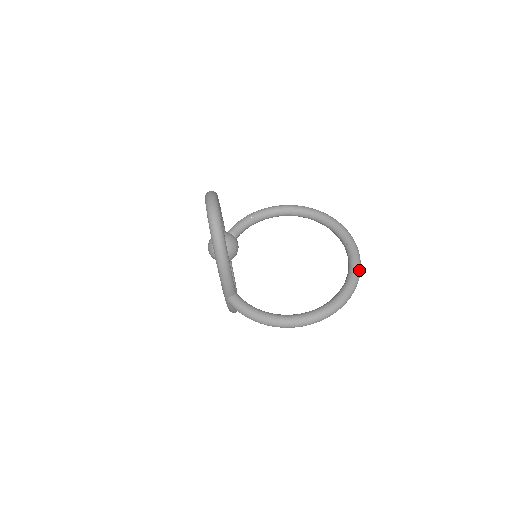
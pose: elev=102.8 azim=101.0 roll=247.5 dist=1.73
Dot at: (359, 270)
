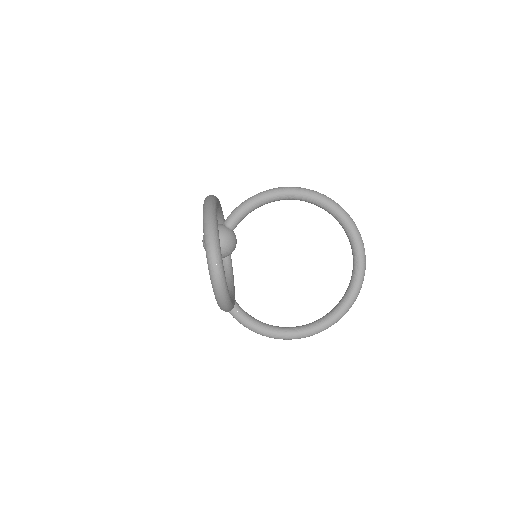
Dot at: occluded
